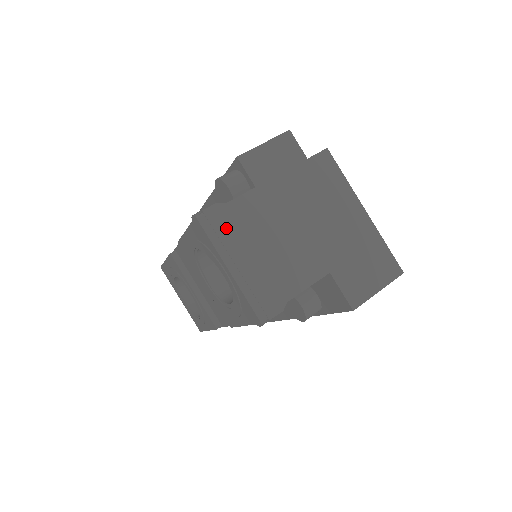
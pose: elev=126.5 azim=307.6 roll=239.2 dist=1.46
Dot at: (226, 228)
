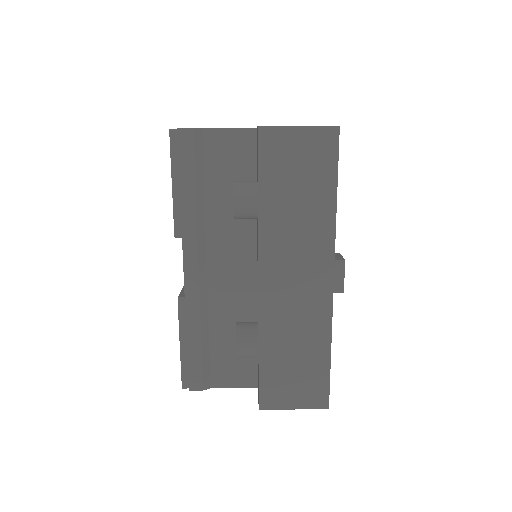
Dot at: occluded
